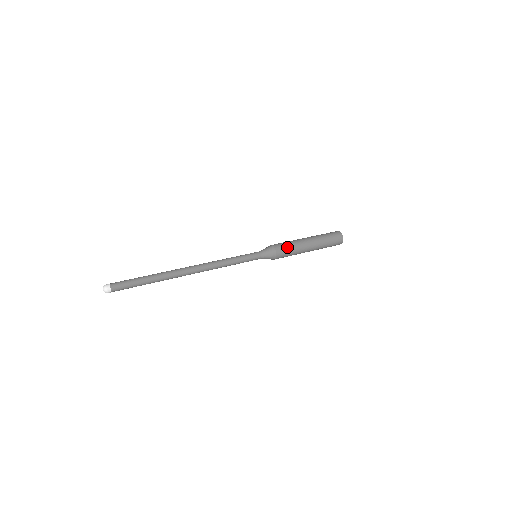
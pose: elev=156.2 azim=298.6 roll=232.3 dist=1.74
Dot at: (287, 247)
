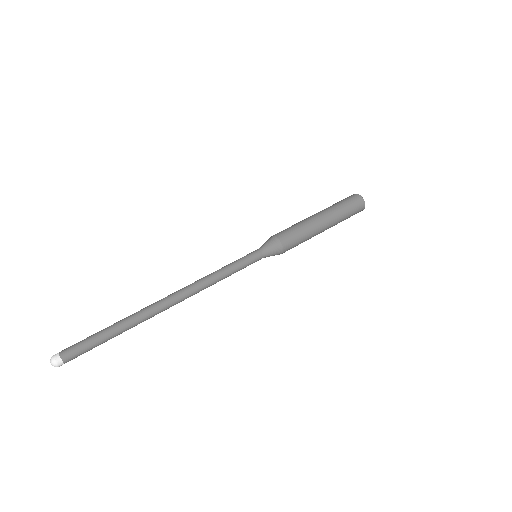
Dot at: (296, 236)
